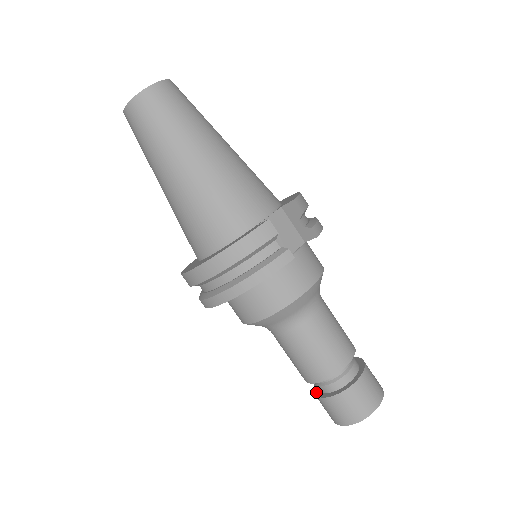
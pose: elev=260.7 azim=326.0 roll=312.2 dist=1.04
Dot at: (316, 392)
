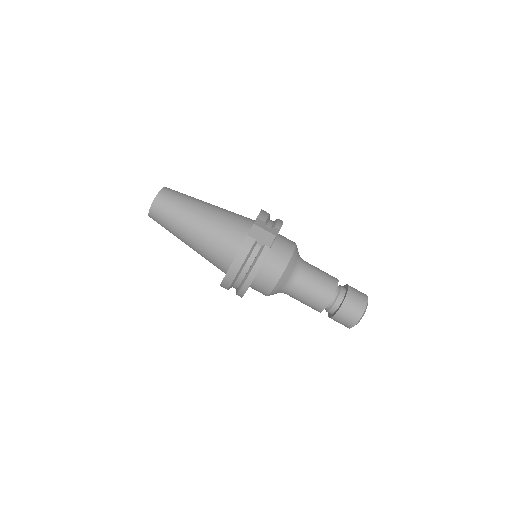
Dot at: (329, 316)
